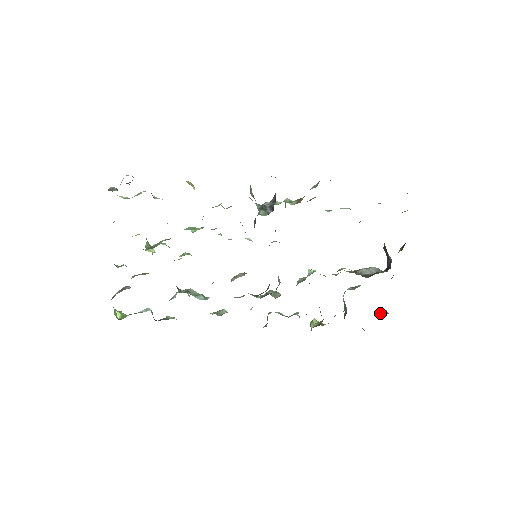
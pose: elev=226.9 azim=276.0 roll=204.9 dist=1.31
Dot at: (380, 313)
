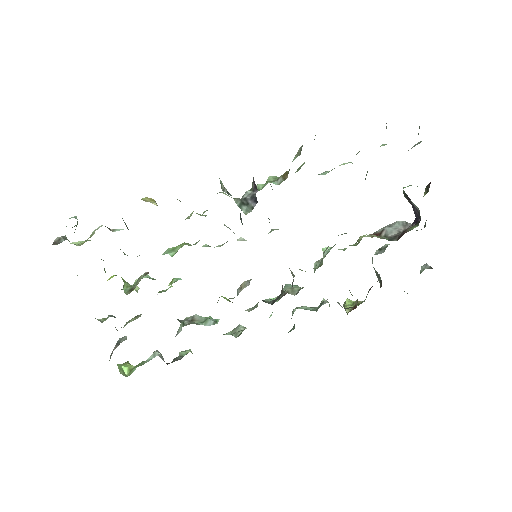
Dot at: (421, 269)
